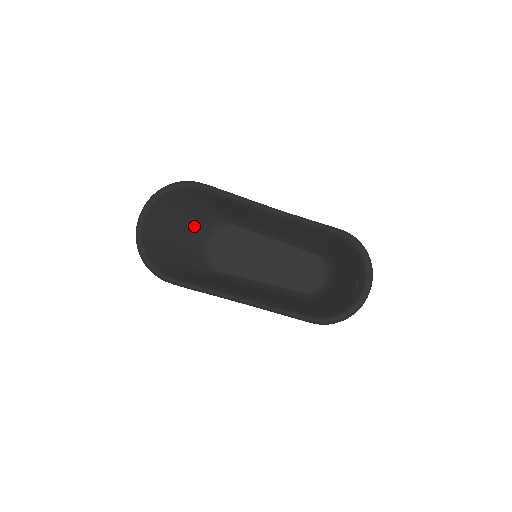
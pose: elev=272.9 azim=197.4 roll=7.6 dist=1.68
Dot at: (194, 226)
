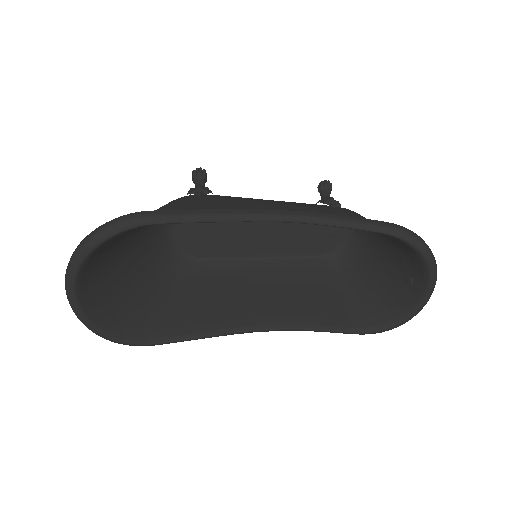
Dot at: (145, 230)
